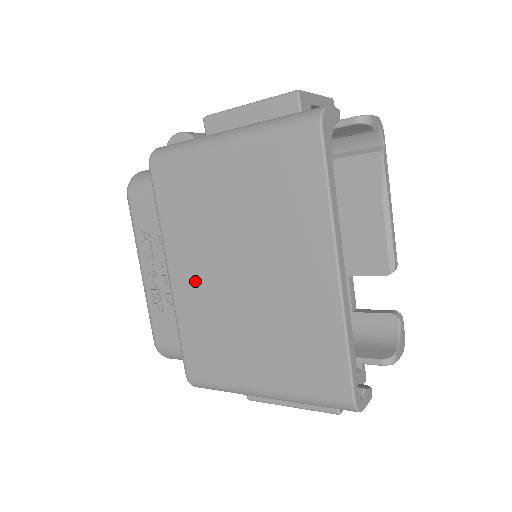
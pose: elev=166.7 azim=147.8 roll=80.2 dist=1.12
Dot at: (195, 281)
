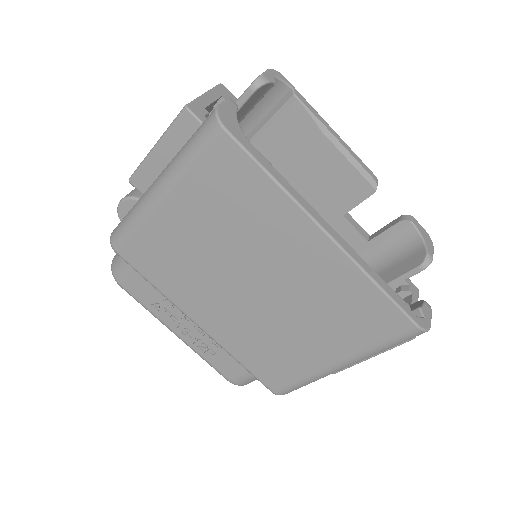
Dot at: (221, 317)
